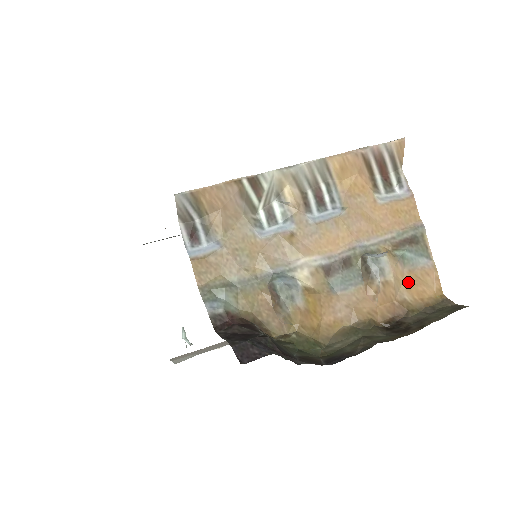
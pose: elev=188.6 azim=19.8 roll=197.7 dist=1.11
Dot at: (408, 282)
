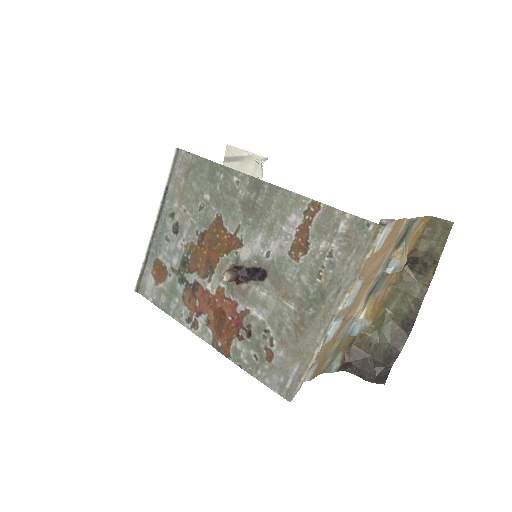
Dot at: (410, 242)
